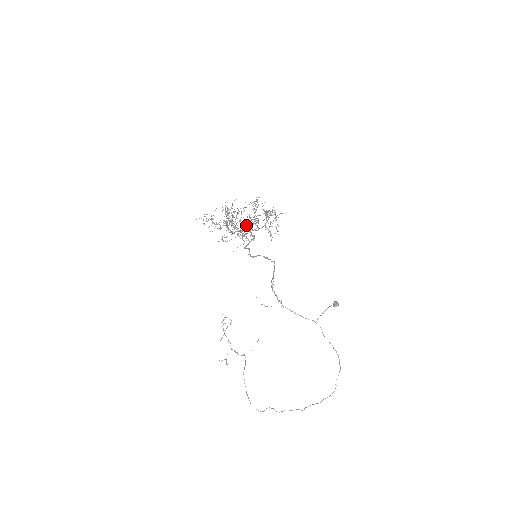
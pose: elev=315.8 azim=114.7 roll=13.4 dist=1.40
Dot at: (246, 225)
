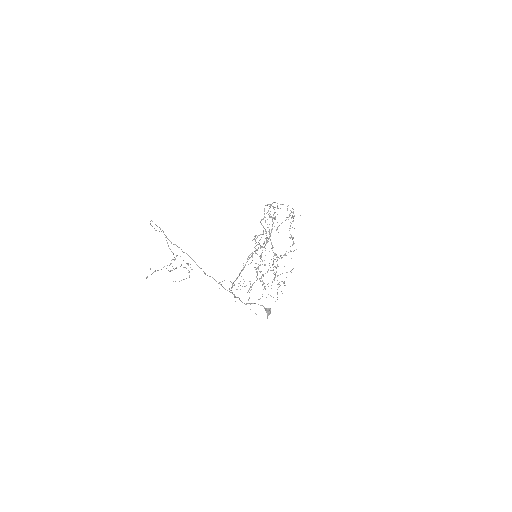
Dot at: occluded
